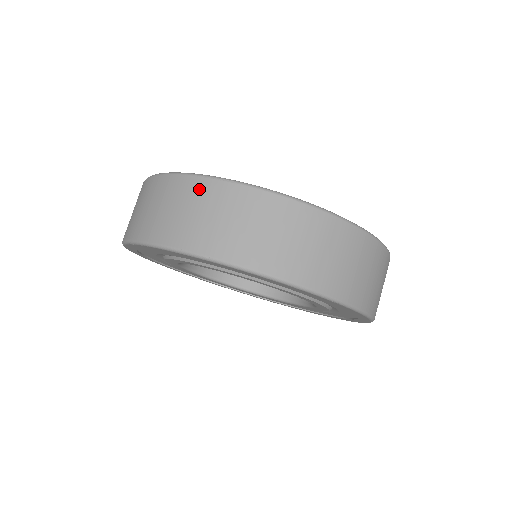
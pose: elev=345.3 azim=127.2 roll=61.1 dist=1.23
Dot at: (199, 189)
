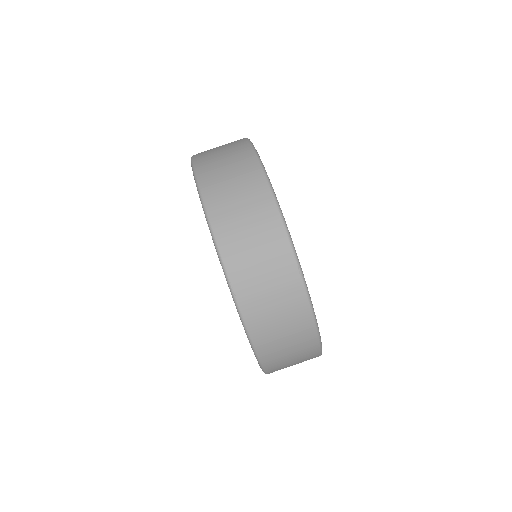
Dot at: occluded
